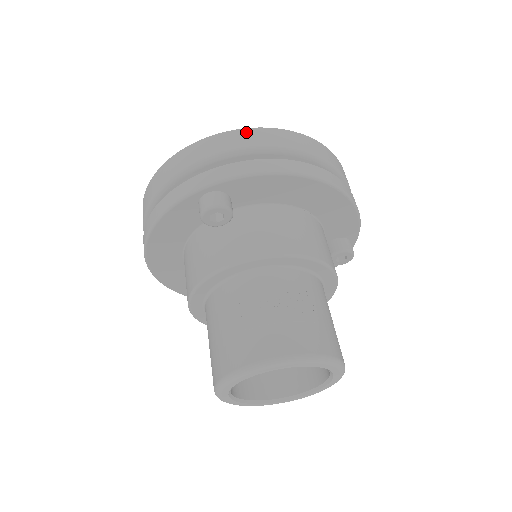
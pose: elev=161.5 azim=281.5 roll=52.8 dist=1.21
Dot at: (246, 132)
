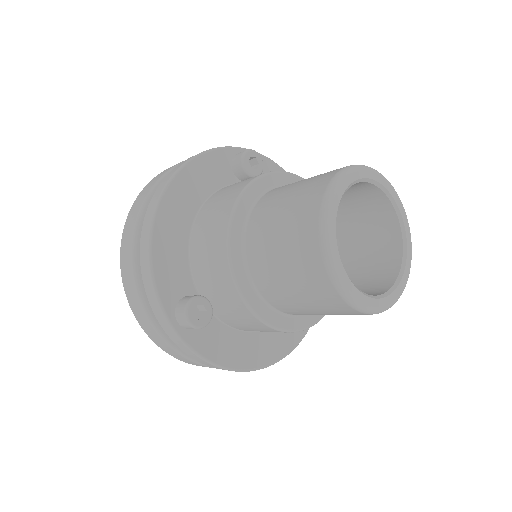
Dot at: occluded
